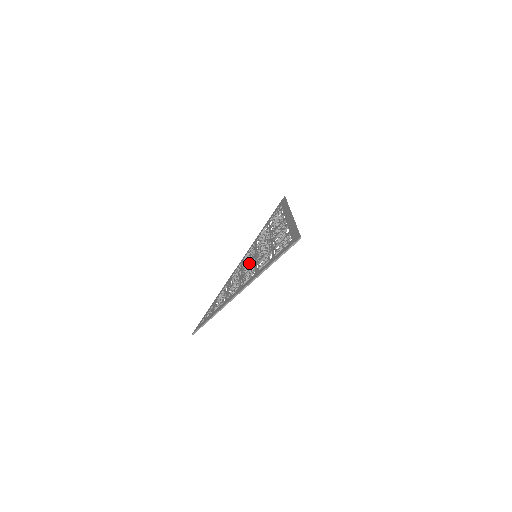
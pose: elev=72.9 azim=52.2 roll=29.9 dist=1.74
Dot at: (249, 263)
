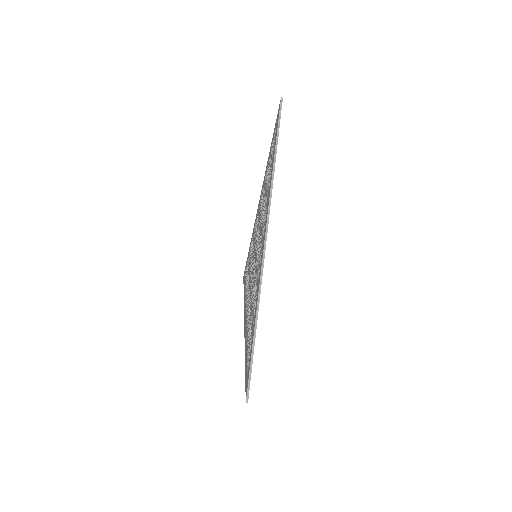
Dot at: (253, 259)
